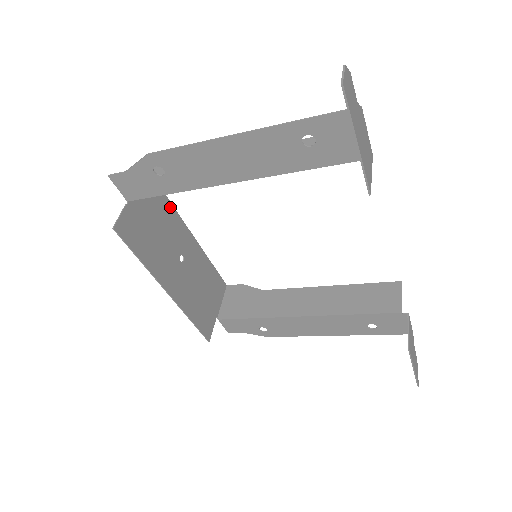
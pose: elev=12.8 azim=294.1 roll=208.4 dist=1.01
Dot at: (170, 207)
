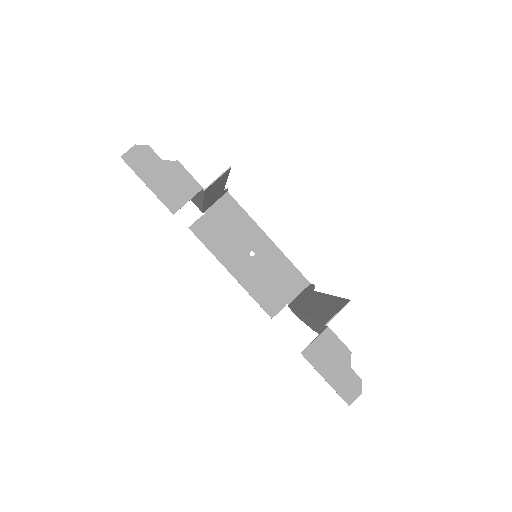
Dot at: (248, 218)
